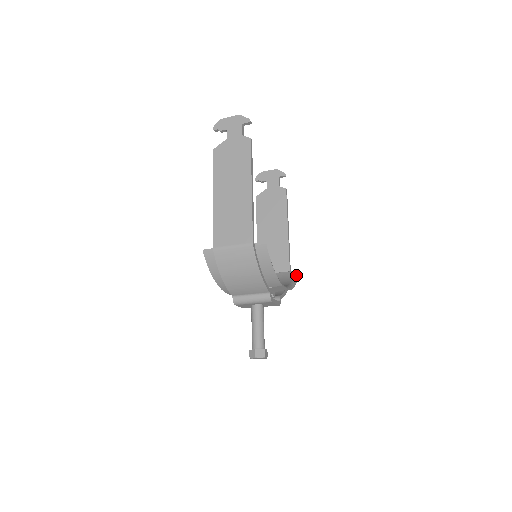
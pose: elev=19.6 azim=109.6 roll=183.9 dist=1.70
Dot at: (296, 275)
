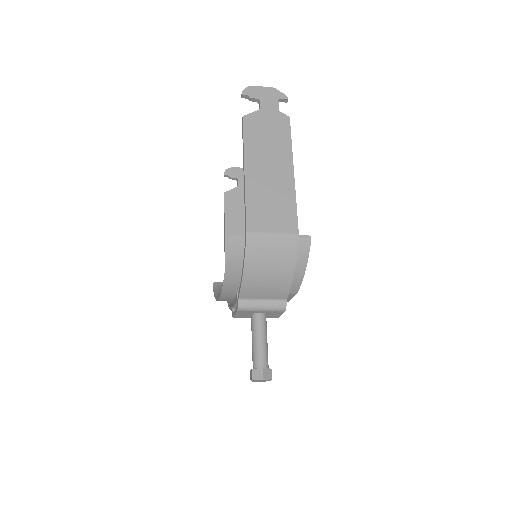
Dot at: occluded
